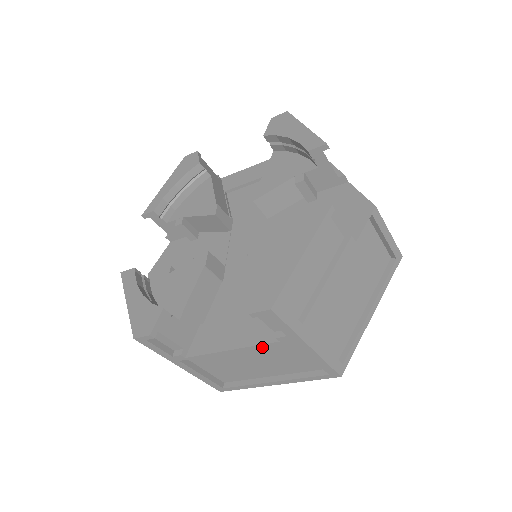
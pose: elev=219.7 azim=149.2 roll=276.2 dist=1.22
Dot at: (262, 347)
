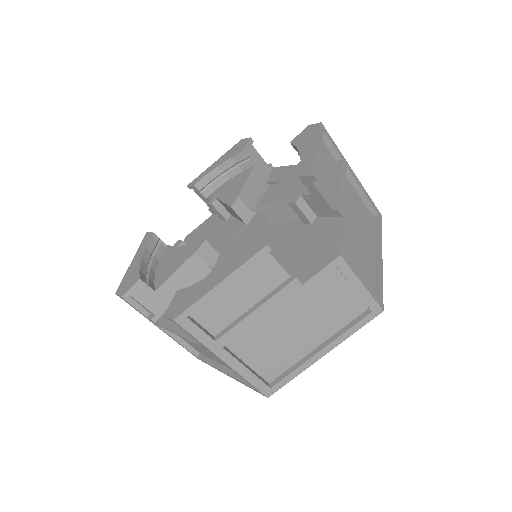
Dot at: occluded
